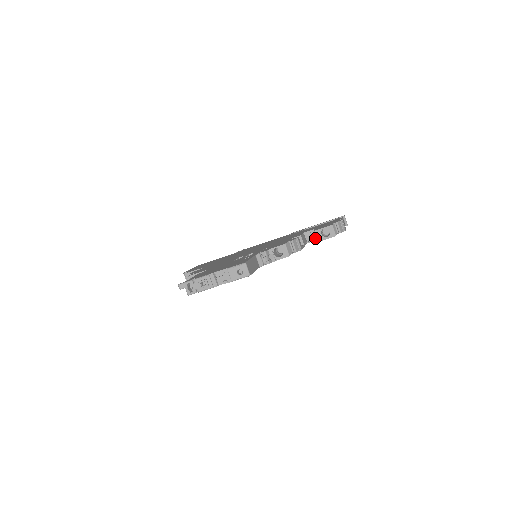
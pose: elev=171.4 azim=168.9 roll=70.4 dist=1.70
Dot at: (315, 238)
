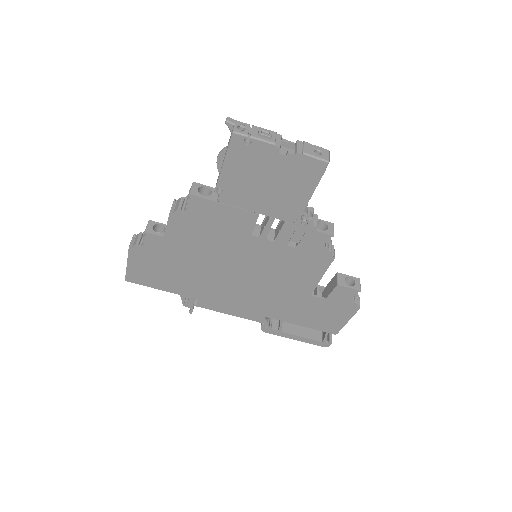
Dot at: (319, 300)
